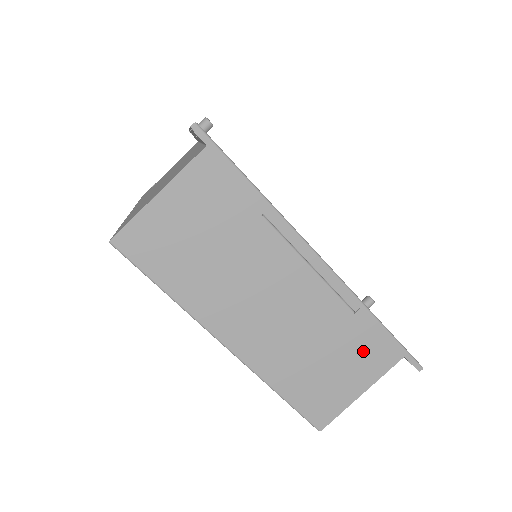
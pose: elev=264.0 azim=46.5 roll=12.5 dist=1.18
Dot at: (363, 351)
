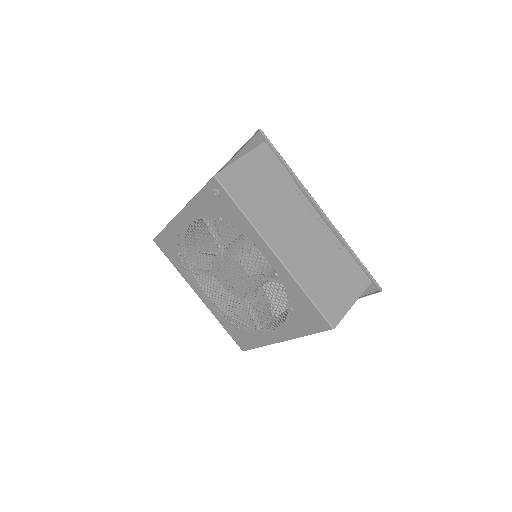
Dot at: (349, 275)
